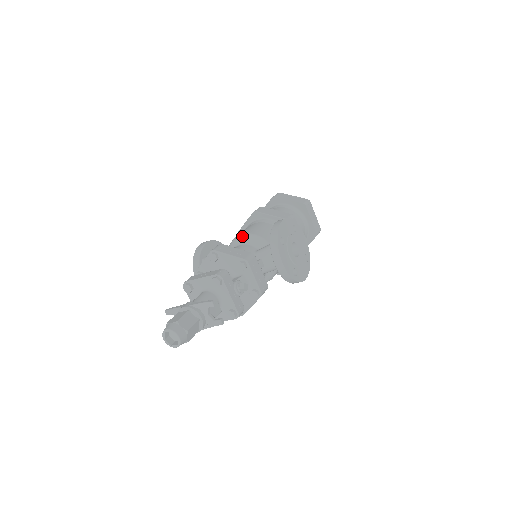
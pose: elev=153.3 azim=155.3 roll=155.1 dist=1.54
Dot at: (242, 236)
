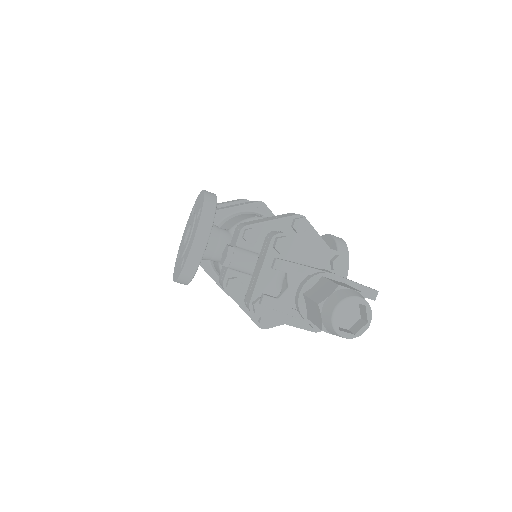
Dot at: occluded
